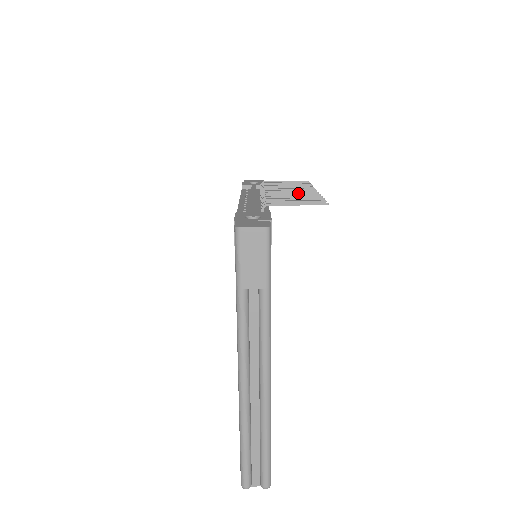
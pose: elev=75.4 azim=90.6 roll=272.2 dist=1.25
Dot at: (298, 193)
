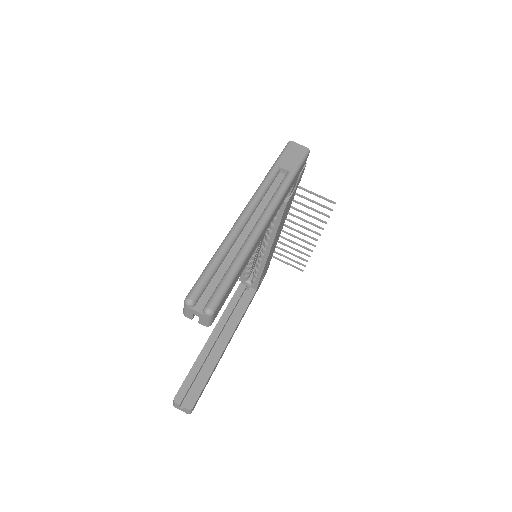
Dot at: (307, 228)
